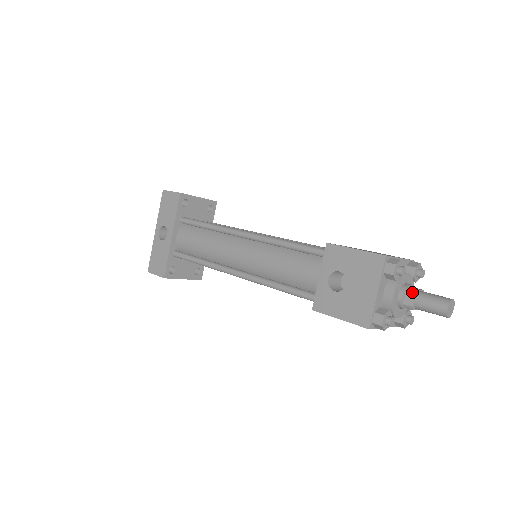
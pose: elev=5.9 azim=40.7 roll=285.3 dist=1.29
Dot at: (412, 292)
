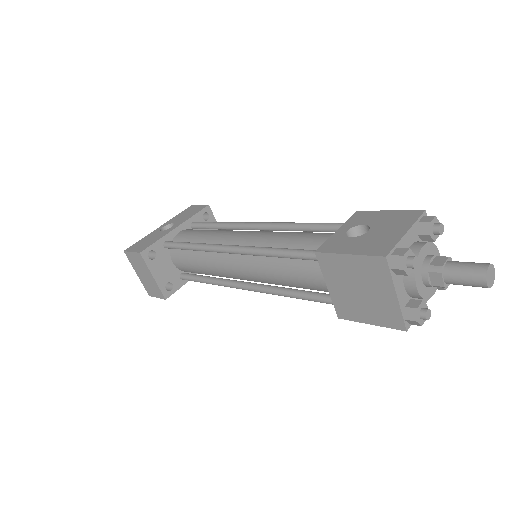
Dot at: (444, 256)
